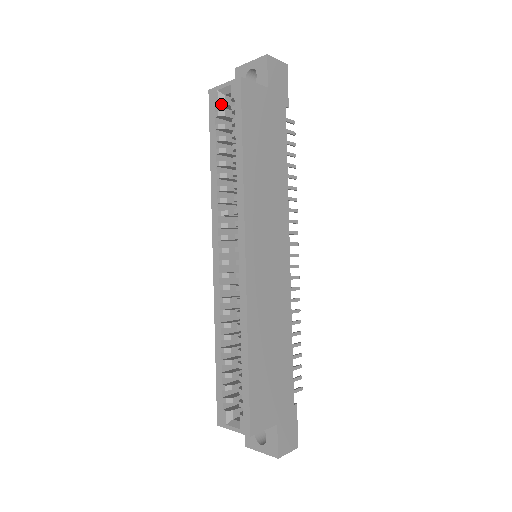
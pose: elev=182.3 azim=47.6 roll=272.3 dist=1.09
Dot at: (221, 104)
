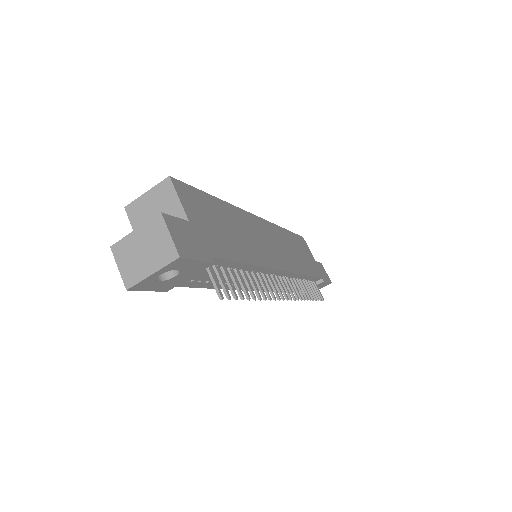
Dot at: occluded
